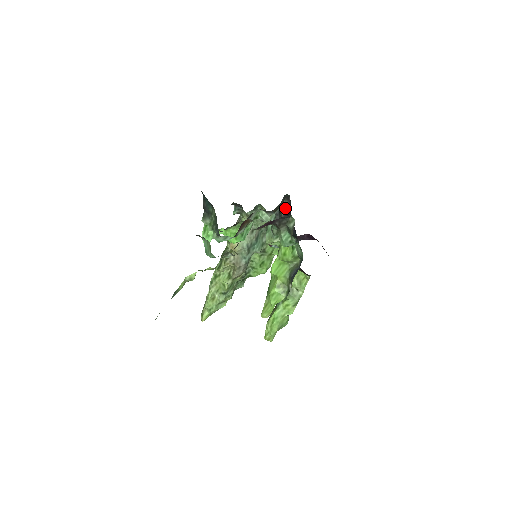
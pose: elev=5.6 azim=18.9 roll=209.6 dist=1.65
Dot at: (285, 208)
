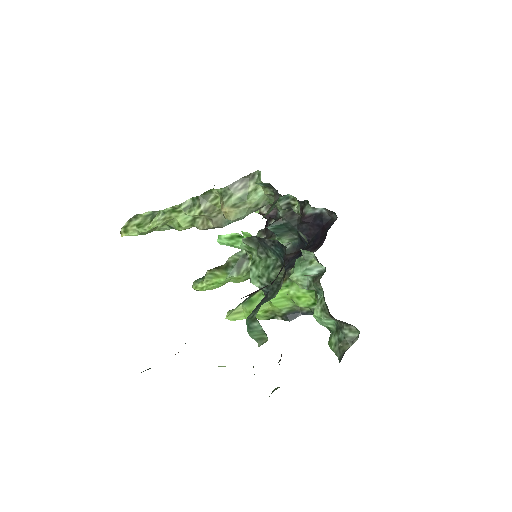
Dot at: (317, 211)
